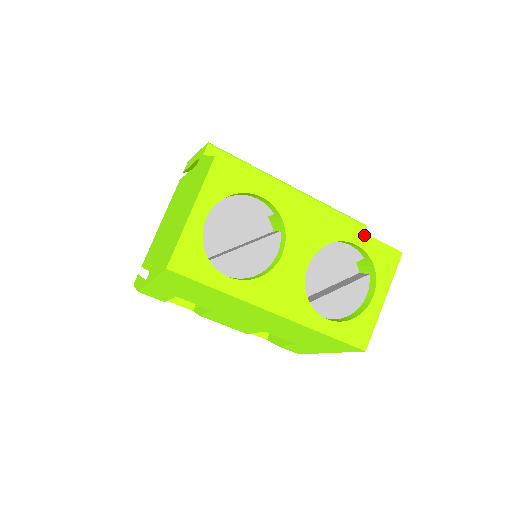
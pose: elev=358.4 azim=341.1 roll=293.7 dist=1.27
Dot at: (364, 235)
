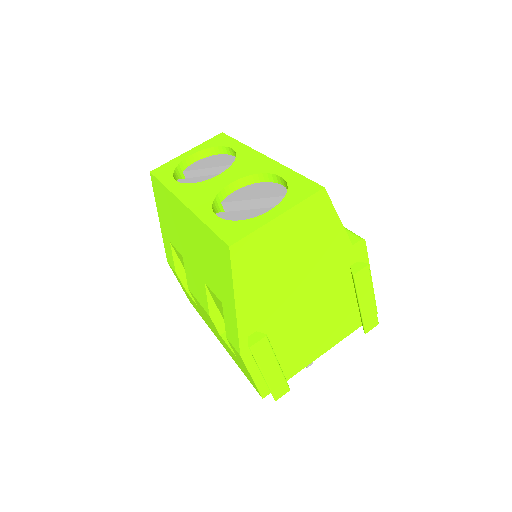
Dot at: (293, 172)
